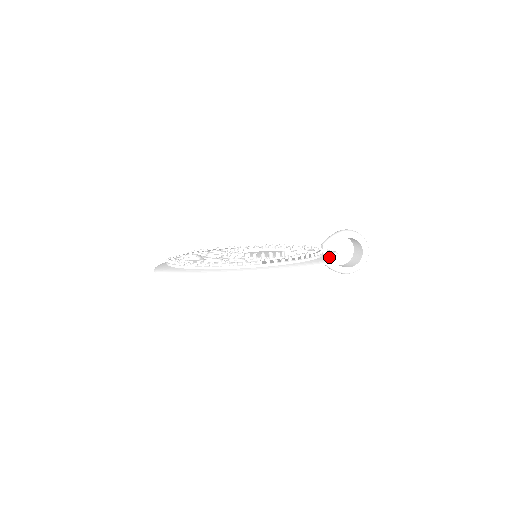
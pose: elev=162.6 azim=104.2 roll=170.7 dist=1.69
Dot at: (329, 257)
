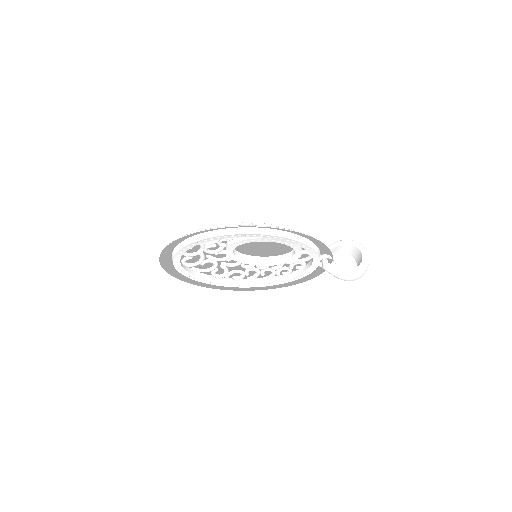
Dot at: (324, 248)
